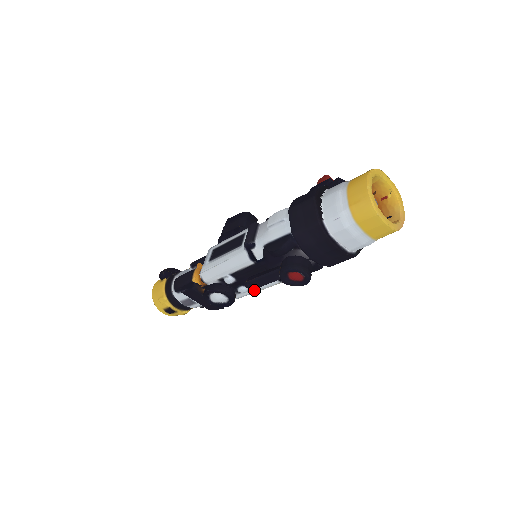
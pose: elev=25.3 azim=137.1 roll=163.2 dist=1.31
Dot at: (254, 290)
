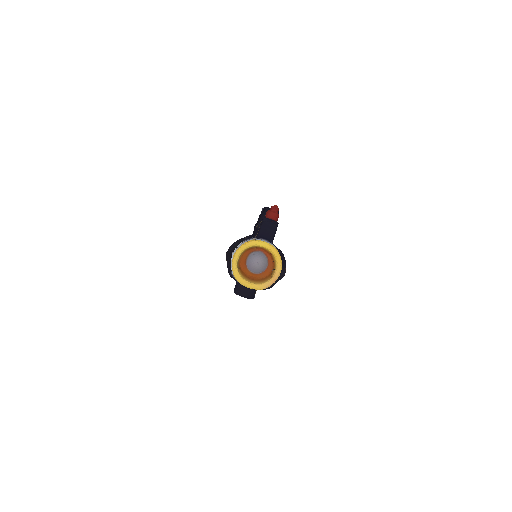
Dot at: occluded
